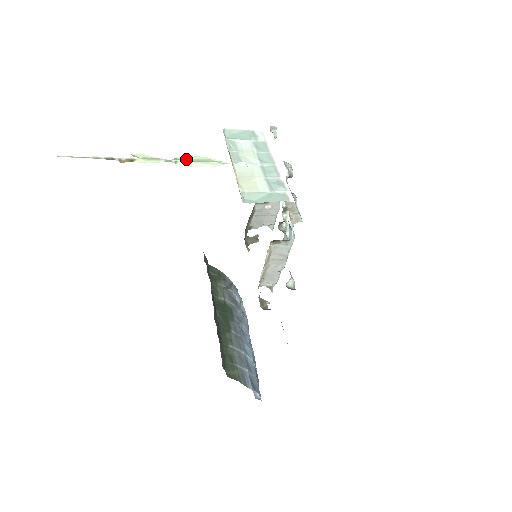
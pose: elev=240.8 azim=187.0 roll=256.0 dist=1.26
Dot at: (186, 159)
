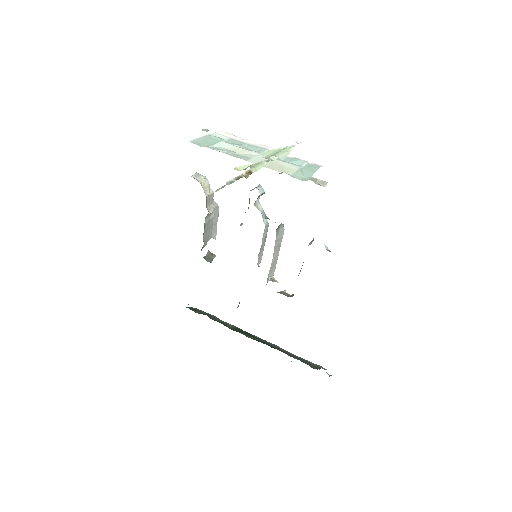
Dot at: (270, 155)
